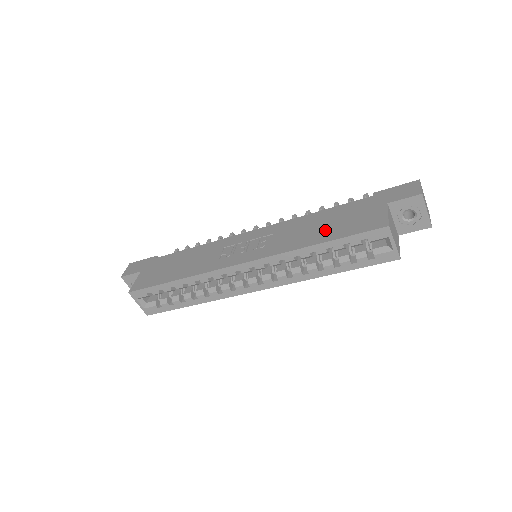
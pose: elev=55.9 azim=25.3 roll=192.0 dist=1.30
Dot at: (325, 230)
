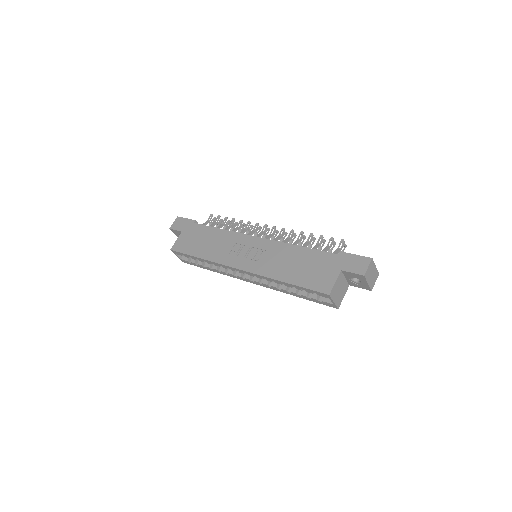
Dot at: (295, 271)
